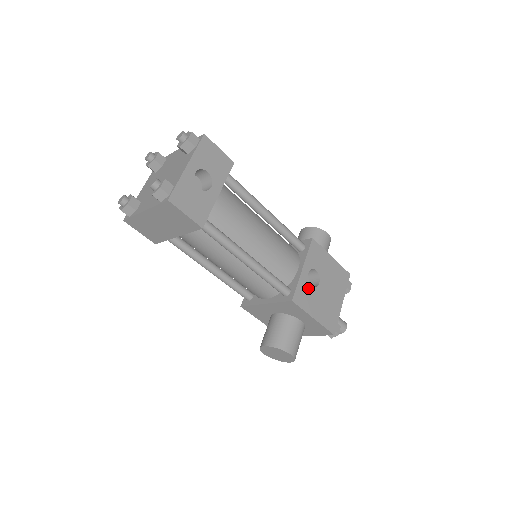
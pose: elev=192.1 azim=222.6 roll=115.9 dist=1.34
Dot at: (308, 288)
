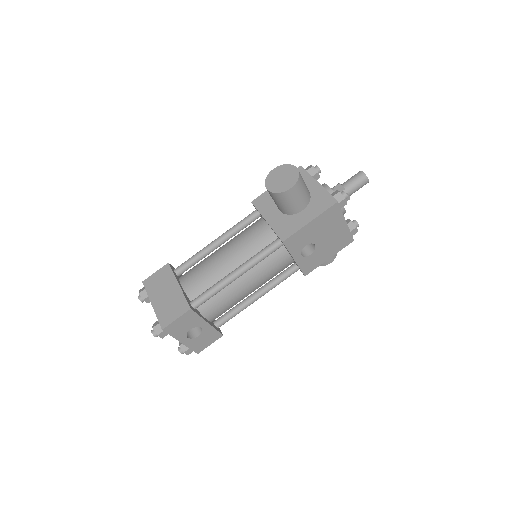
Dot at: (309, 258)
